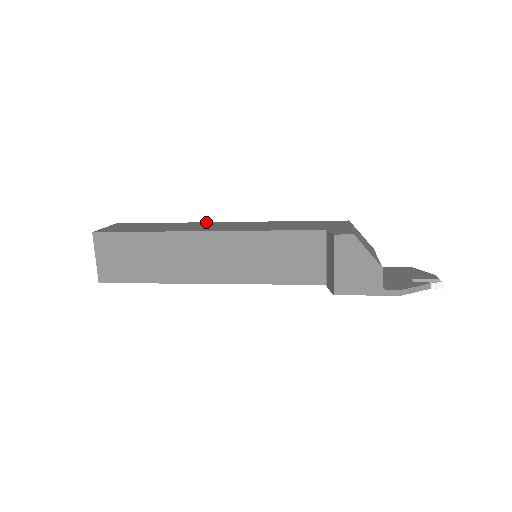
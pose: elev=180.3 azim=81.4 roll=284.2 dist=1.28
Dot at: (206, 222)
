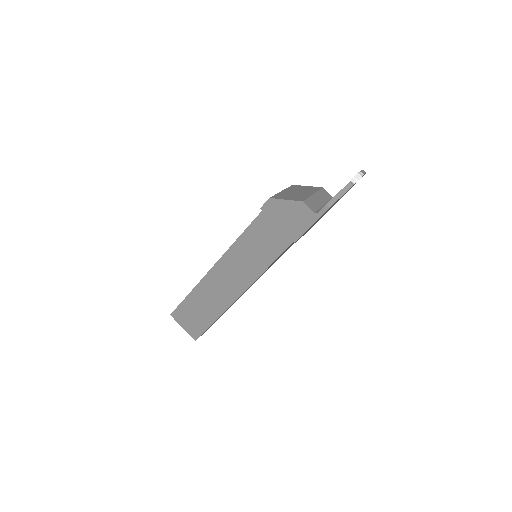
Dot at: occluded
